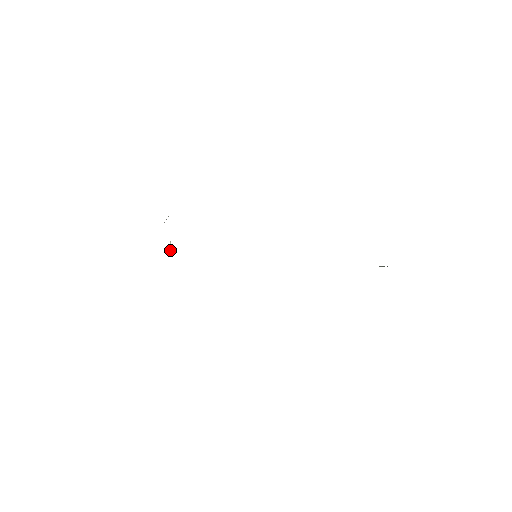
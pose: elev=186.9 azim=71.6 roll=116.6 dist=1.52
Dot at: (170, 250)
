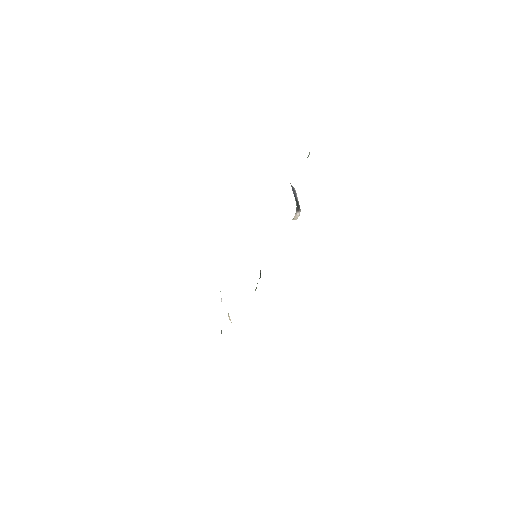
Dot at: (230, 319)
